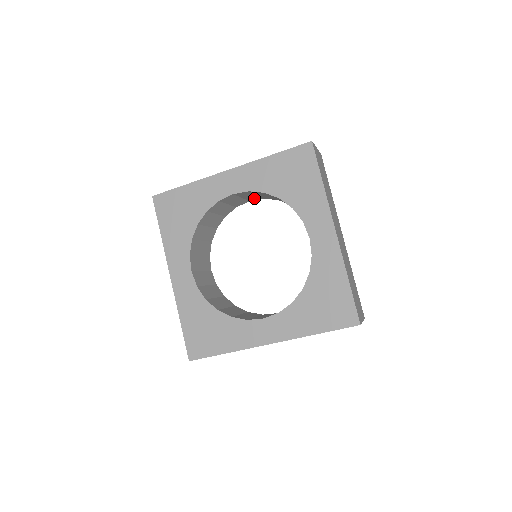
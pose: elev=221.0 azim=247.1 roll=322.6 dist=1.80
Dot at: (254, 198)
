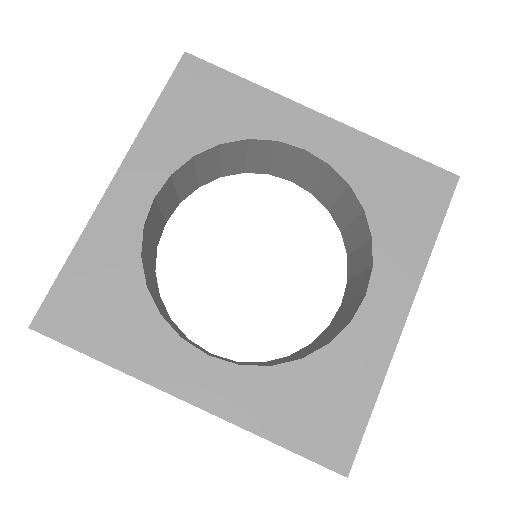
Dot at: (305, 182)
